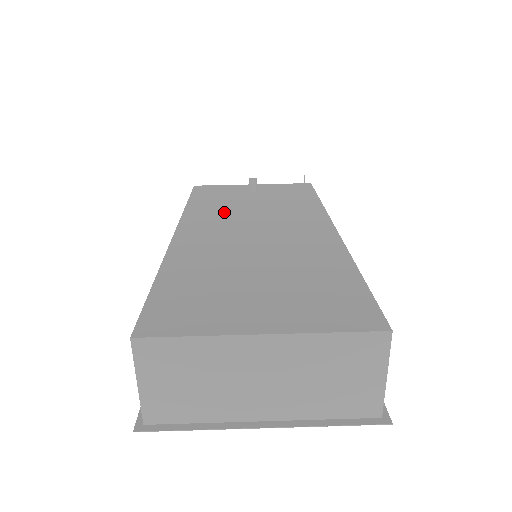
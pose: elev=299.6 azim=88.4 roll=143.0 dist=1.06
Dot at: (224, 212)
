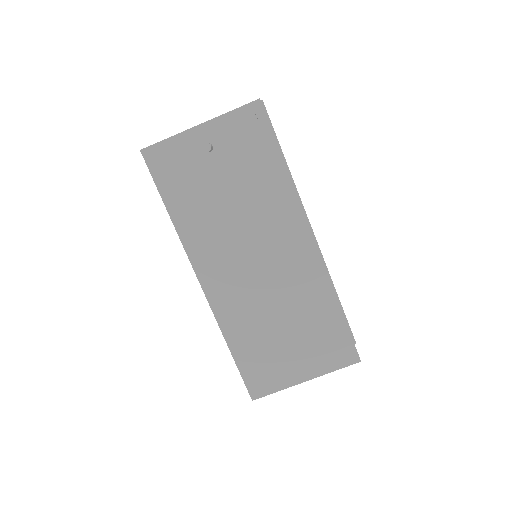
Dot at: (213, 227)
